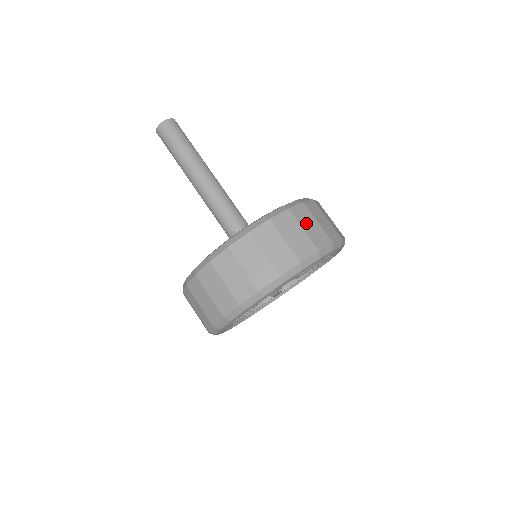
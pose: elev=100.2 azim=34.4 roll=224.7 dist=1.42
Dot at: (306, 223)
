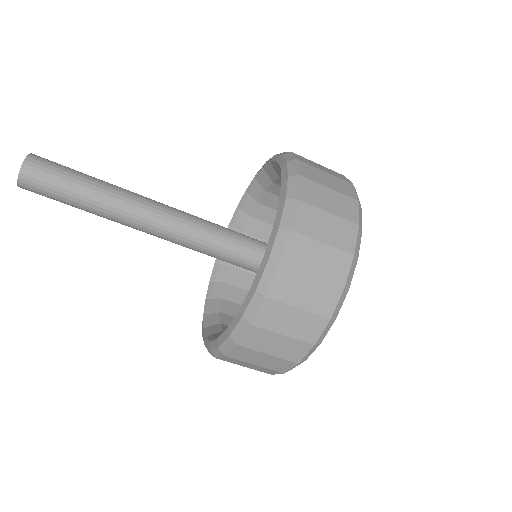
Dot at: (310, 262)
